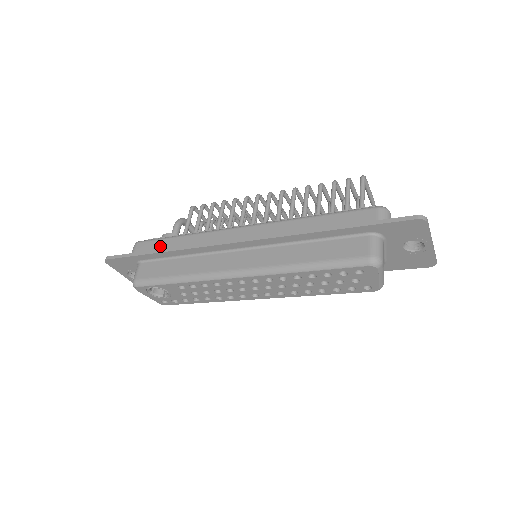
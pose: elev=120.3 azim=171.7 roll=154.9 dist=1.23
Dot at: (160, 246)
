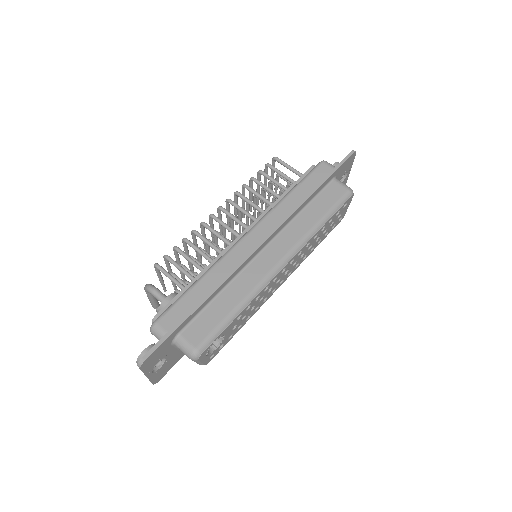
Dot at: (189, 303)
